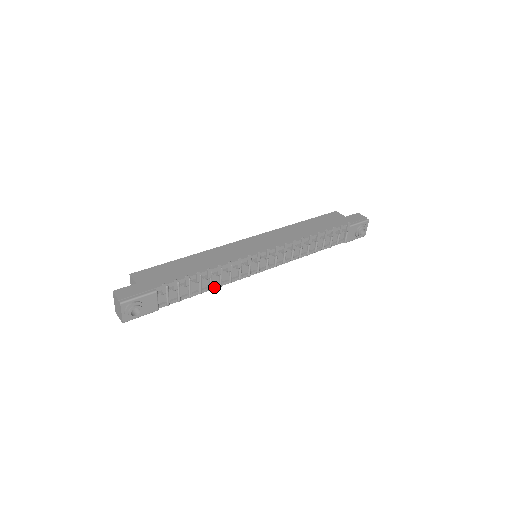
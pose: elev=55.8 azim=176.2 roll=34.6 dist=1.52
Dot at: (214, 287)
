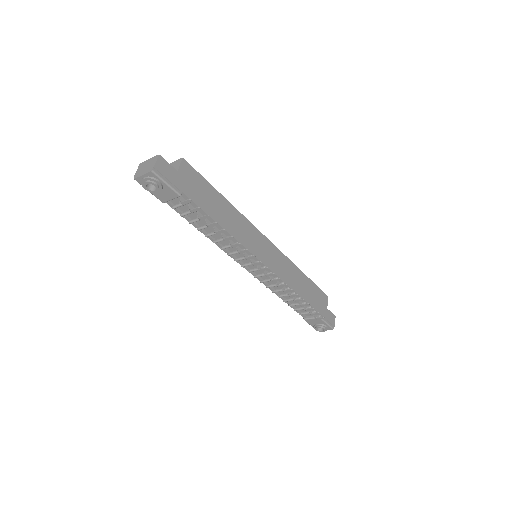
Dot at: (210, 237)
